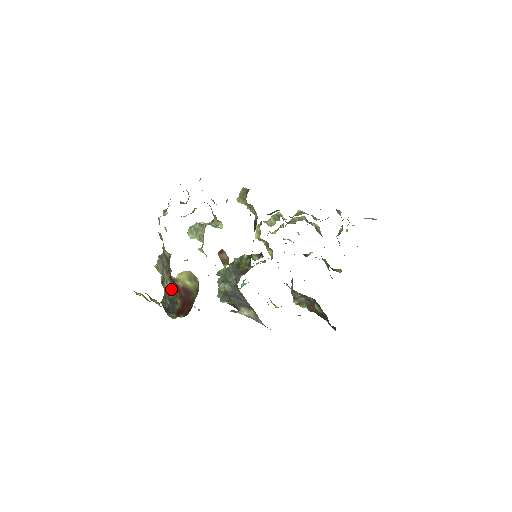
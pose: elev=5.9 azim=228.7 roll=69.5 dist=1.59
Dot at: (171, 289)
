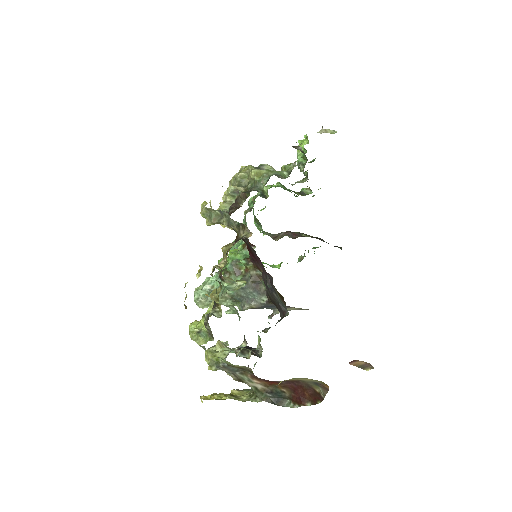
Dot at: (263, 385)
